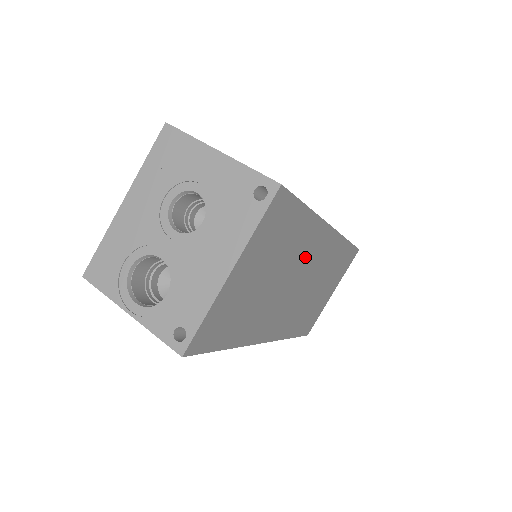
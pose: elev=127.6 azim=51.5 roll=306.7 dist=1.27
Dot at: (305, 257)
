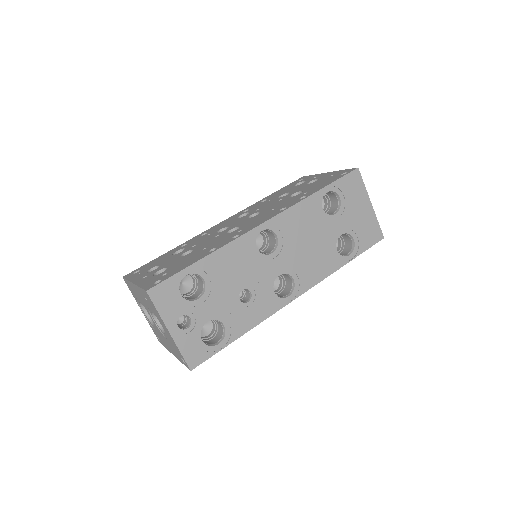
Dot at: occluded
